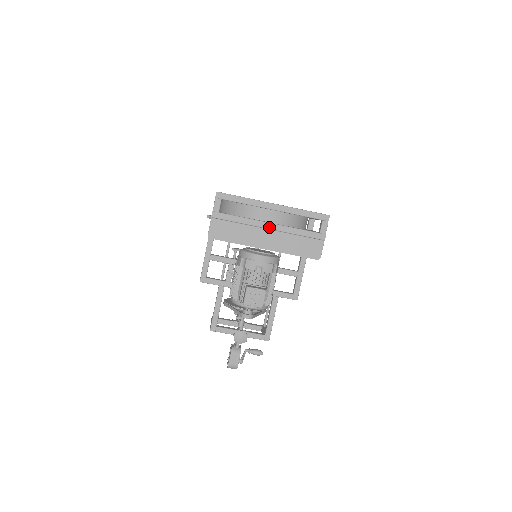
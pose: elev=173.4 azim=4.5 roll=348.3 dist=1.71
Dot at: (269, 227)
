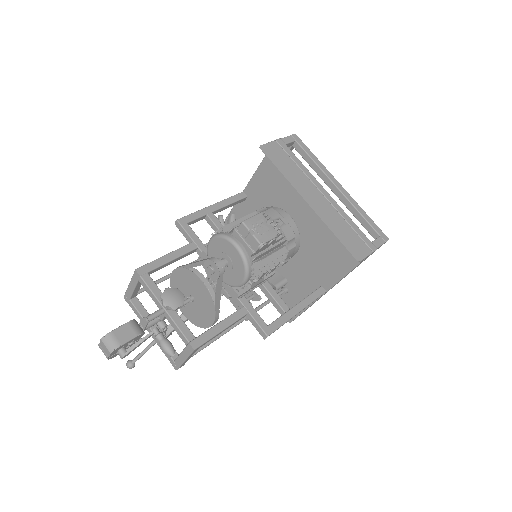
Dot at: (324, 193)
